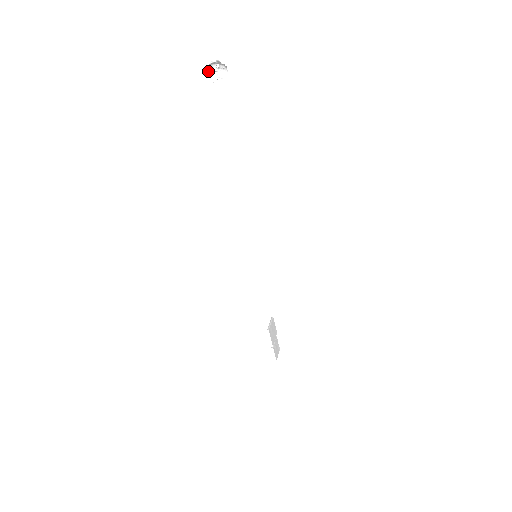
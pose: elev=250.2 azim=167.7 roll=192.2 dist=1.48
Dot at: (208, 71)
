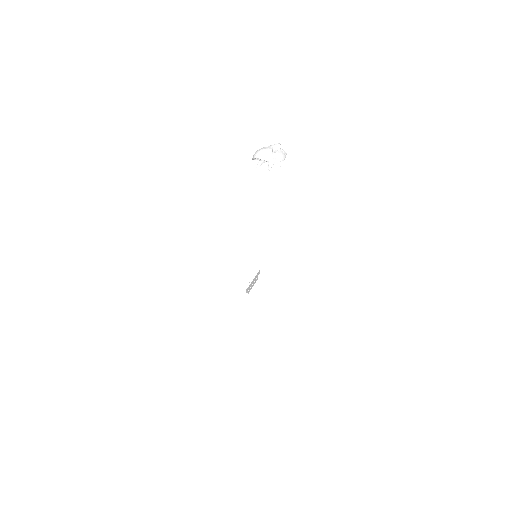
Dot at: (257, 153)
